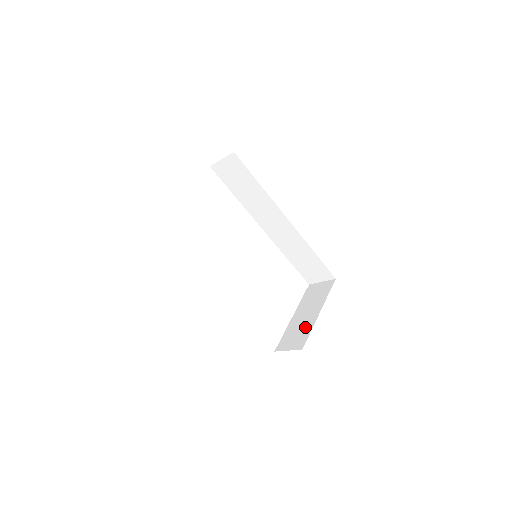
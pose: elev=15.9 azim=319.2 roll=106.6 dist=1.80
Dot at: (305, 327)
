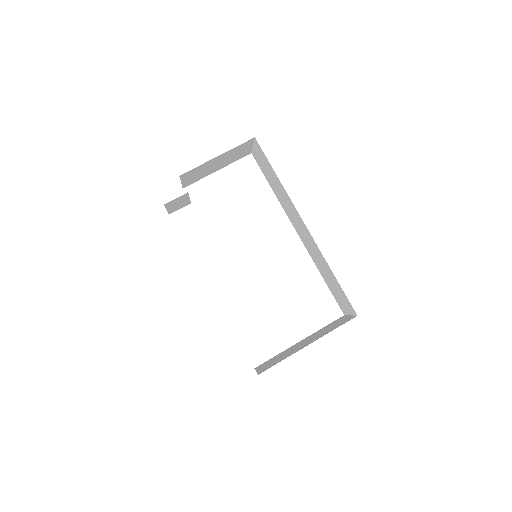
Dot at: (286, 355)
